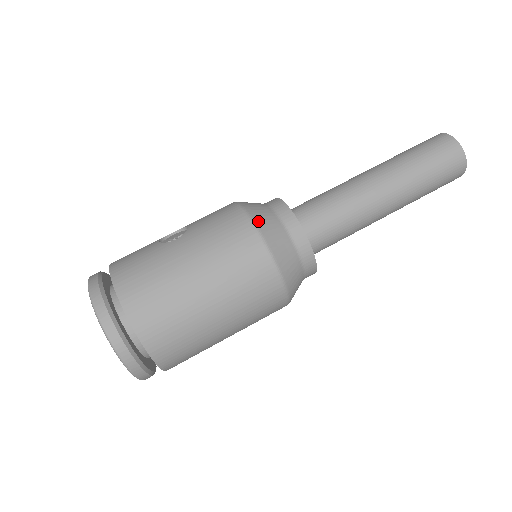
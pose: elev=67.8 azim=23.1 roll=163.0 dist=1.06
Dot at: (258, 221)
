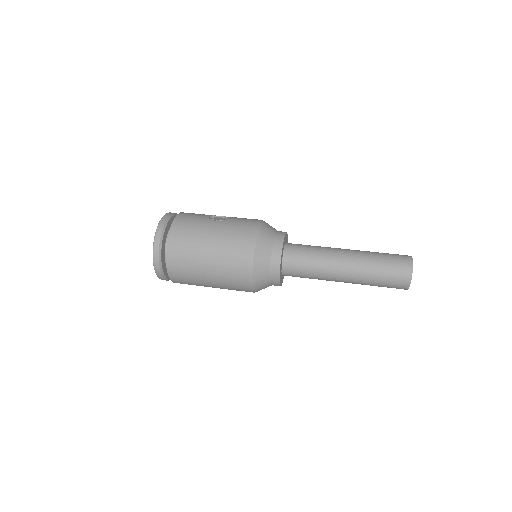
Dot at: (259, 238)
